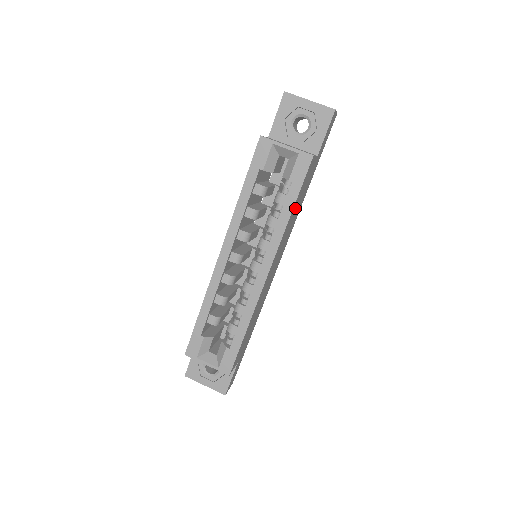
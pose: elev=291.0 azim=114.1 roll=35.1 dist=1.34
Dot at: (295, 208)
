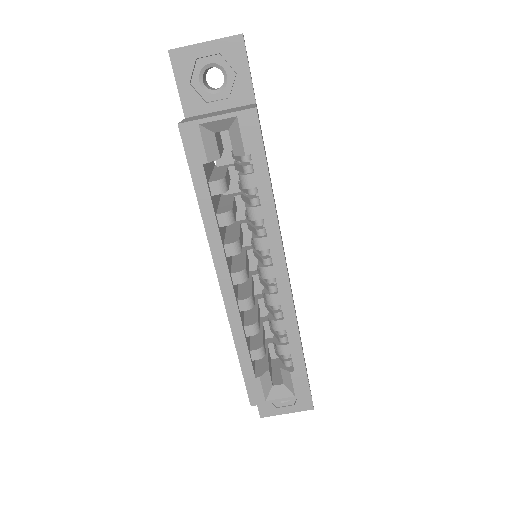
Dot at: (270, 180)
